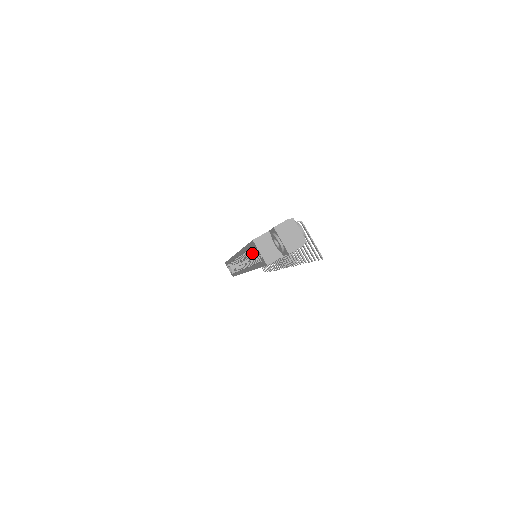
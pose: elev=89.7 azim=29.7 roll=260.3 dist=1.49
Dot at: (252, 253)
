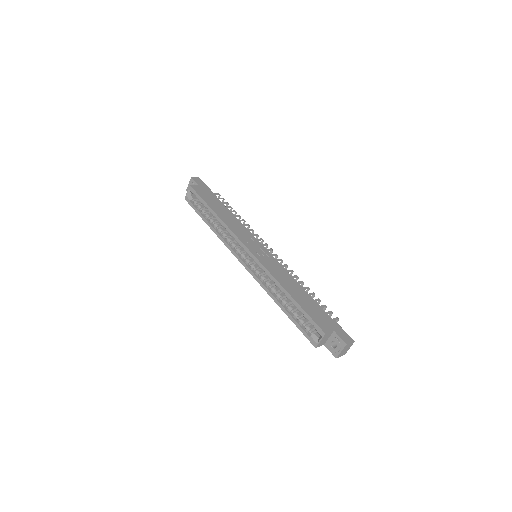
Dot at: occluded
